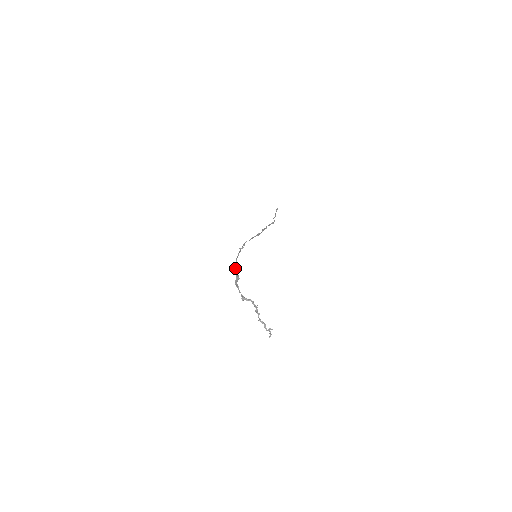
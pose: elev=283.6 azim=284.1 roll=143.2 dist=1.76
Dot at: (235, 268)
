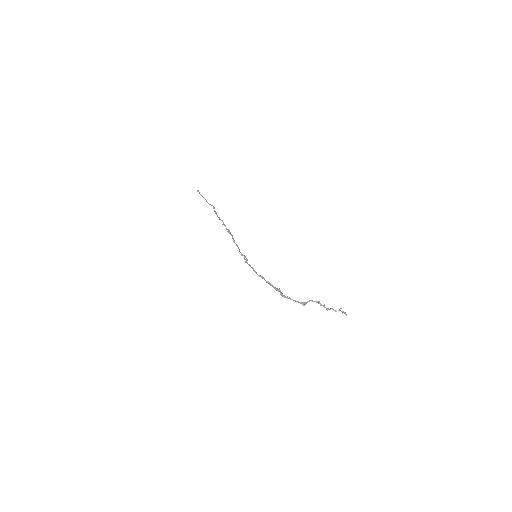
Dot at: (269, 284)
